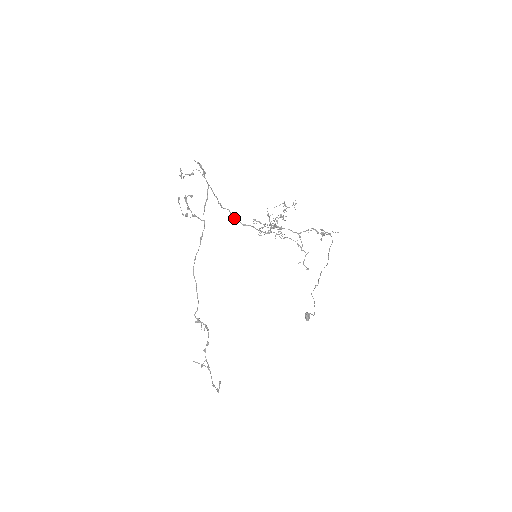
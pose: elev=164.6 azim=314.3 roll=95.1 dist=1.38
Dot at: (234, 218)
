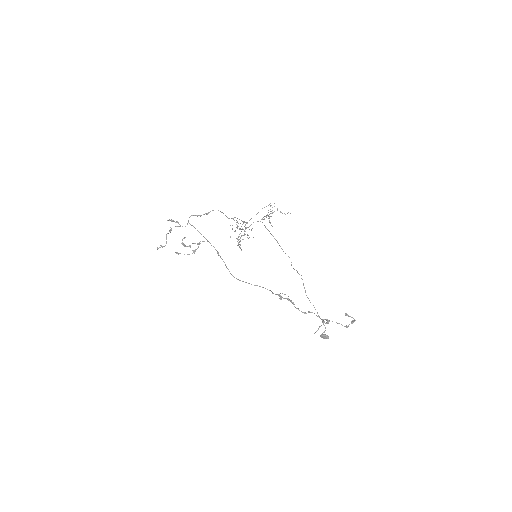
Dot at: occluded
